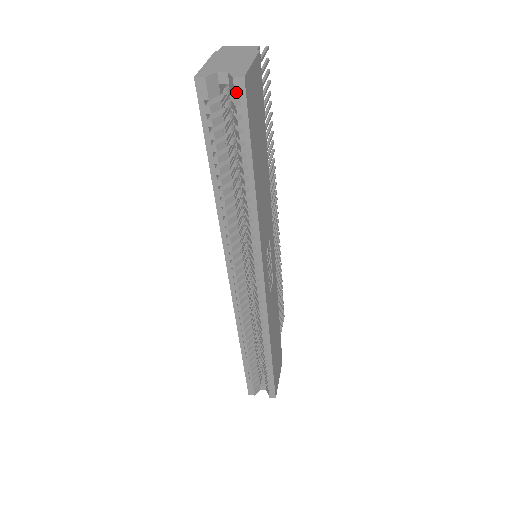
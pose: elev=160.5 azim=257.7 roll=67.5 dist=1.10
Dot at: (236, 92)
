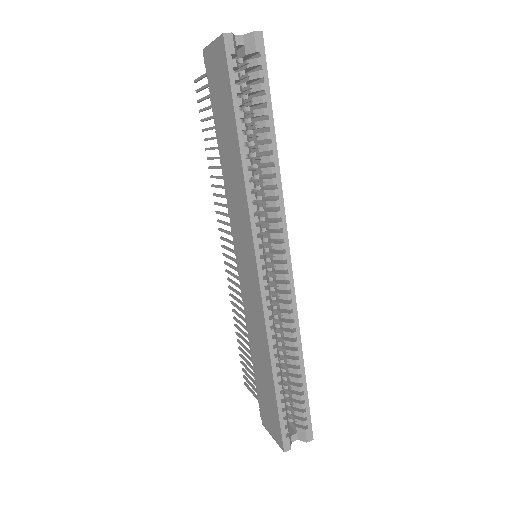
Dot at: (257, 45)
